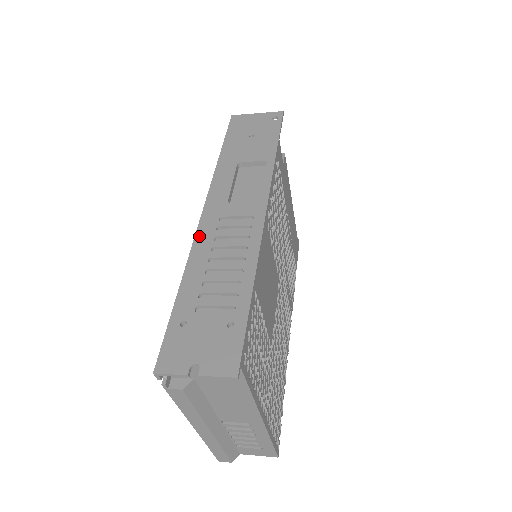
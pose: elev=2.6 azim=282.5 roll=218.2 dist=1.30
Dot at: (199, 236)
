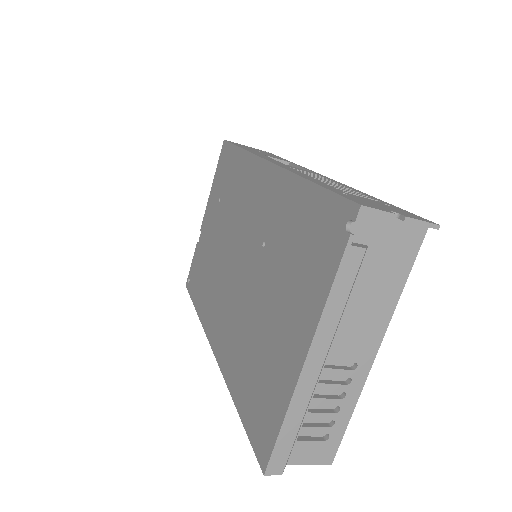
Dot at: (285, 167)
